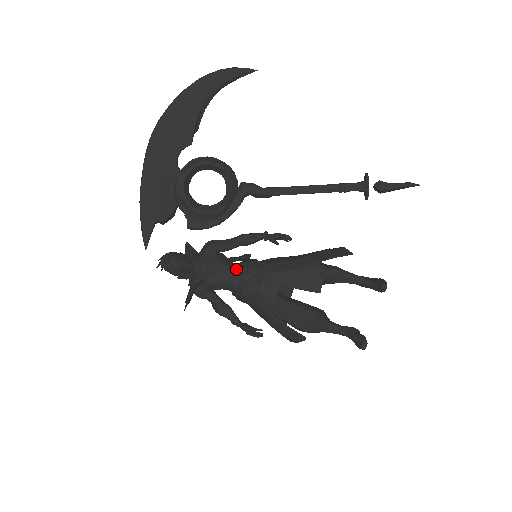
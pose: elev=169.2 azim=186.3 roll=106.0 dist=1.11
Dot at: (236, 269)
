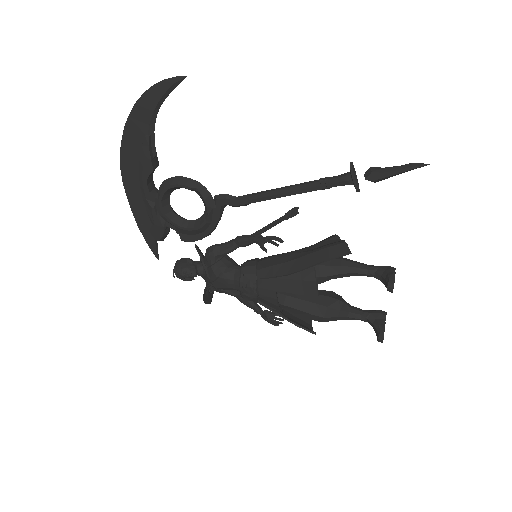
Dot at: (235, 275)
